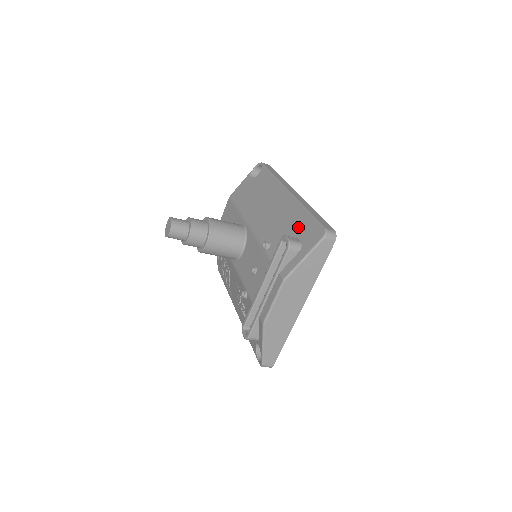
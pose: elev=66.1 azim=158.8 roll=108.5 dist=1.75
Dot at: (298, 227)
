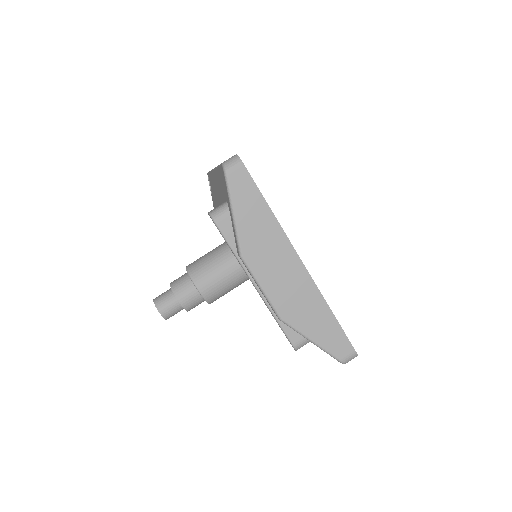
Dot at: (222, 191)
